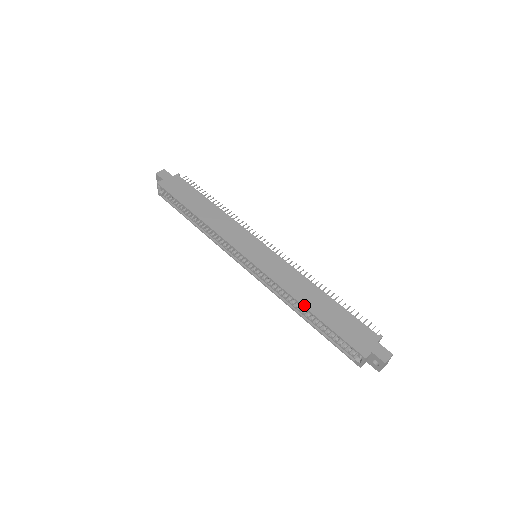
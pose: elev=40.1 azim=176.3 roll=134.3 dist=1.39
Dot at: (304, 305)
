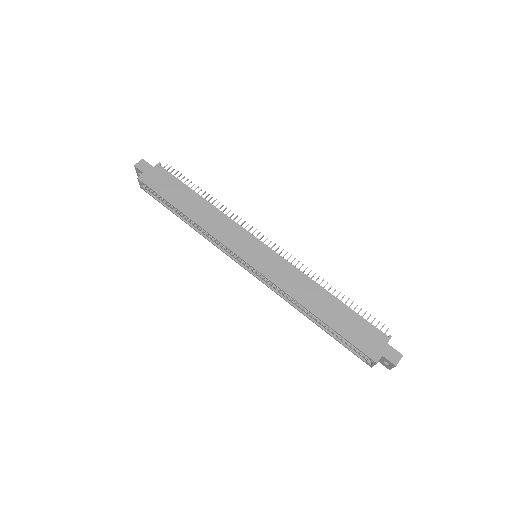
Dot at: (312, 311)
